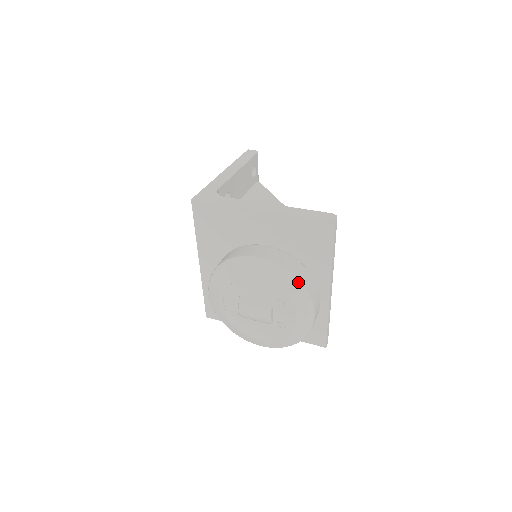
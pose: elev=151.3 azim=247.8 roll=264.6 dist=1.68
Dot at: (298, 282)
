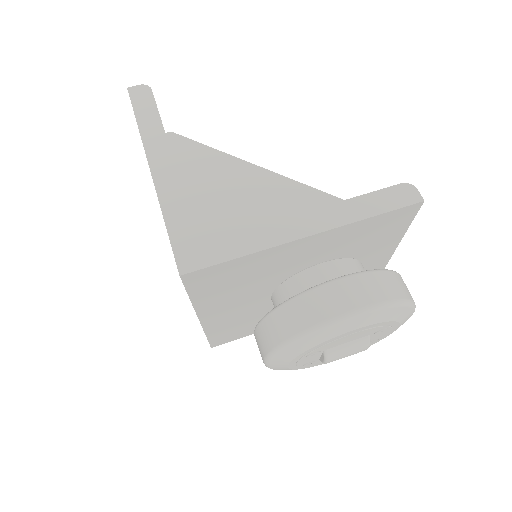
Dot at: (407, 302)
